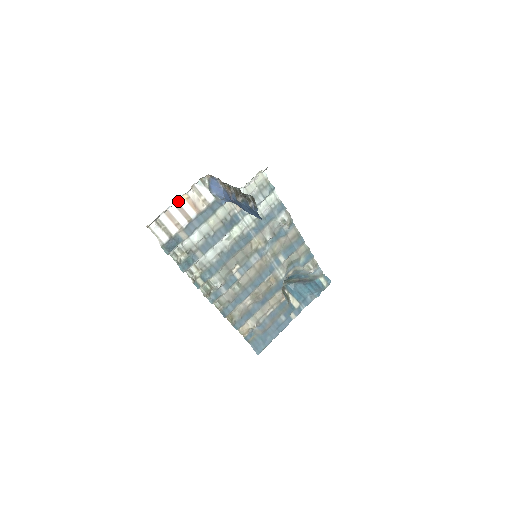
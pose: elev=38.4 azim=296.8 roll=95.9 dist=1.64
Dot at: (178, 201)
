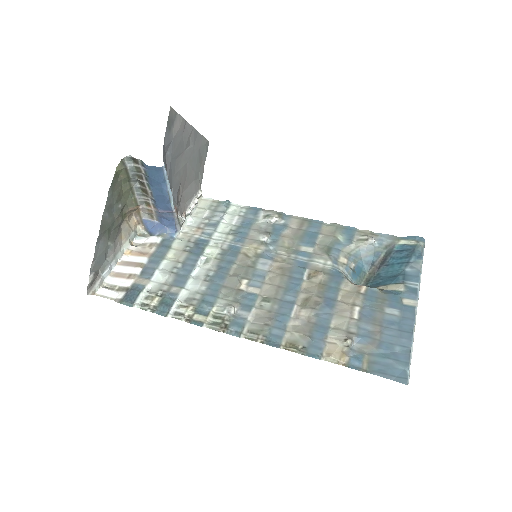
Dot at: (121, 260)
